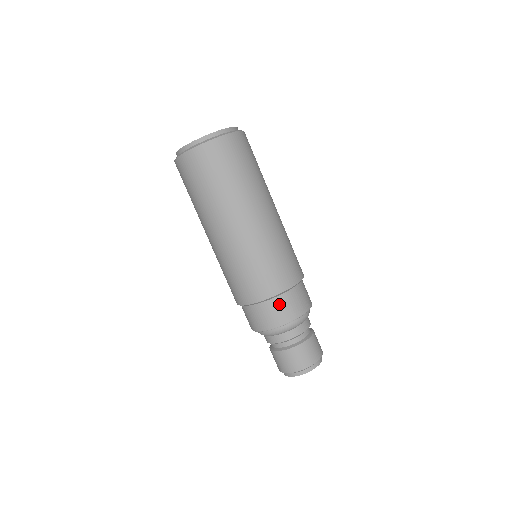
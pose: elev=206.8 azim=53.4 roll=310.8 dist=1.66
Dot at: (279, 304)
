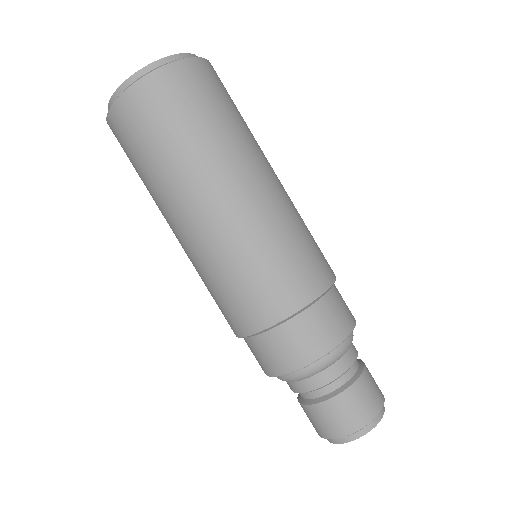
Dot at: (254, 348)
